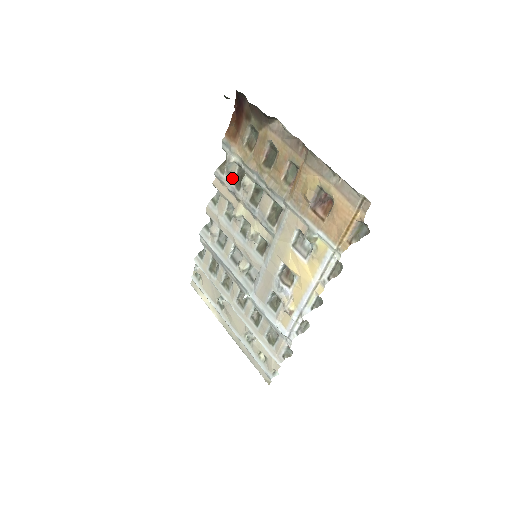
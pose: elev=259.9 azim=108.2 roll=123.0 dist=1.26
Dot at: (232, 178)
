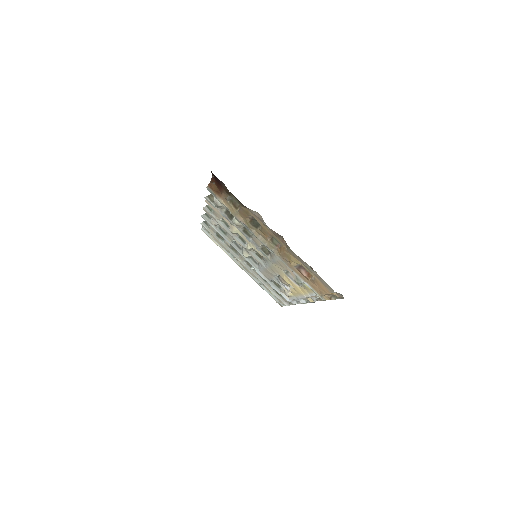
Dot at: (222, 210)
